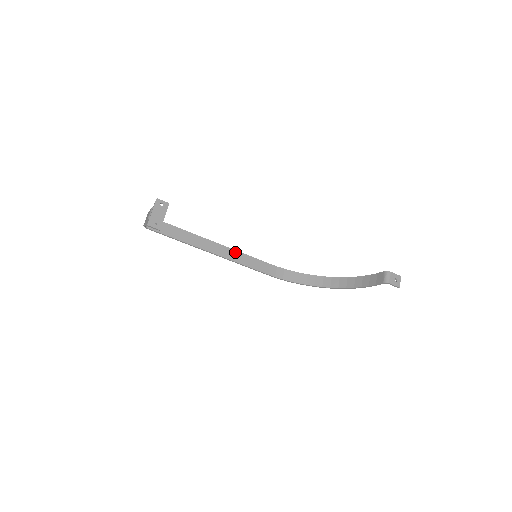
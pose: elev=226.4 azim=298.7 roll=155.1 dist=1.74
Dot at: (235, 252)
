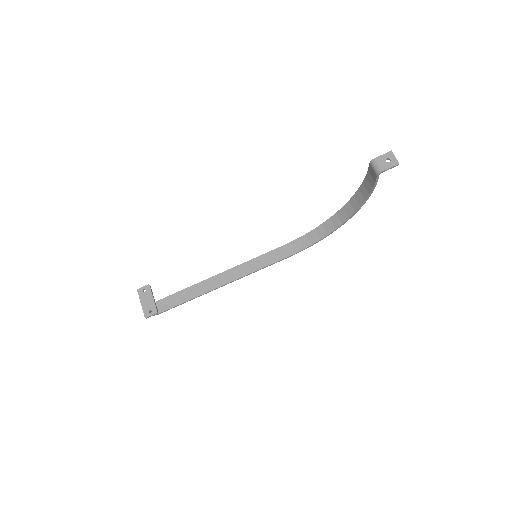
Dot at: (243, 266)
